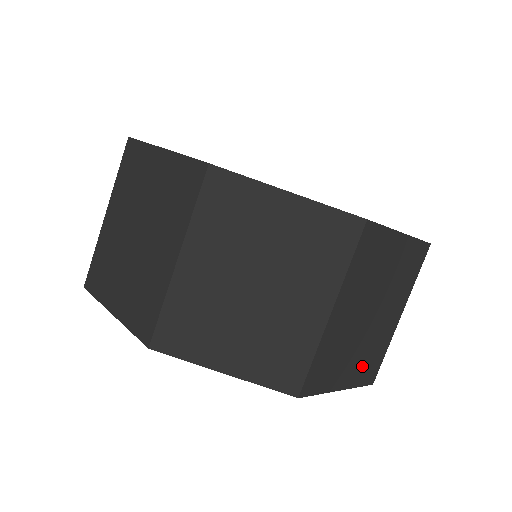
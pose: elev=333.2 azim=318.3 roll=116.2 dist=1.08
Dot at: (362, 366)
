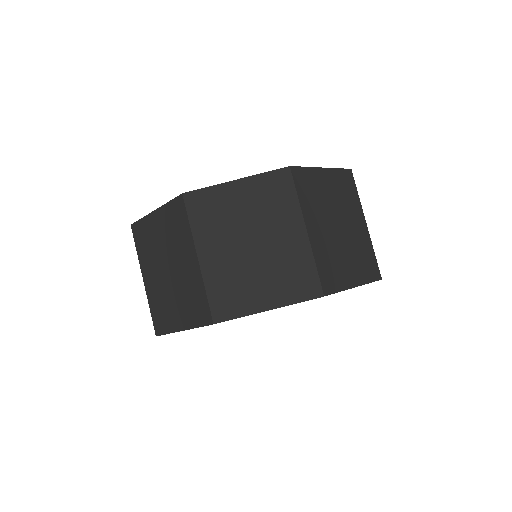
Dot at: (285, 285)
